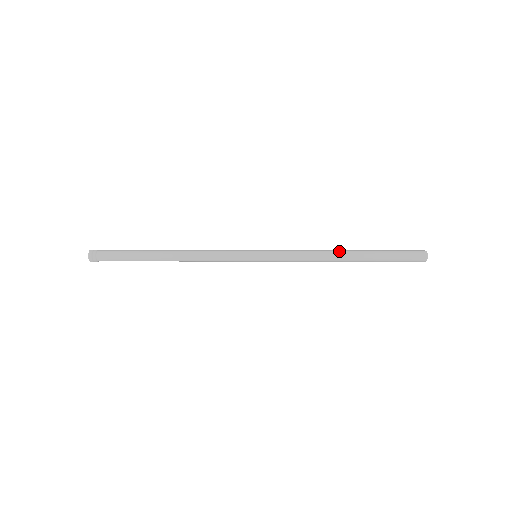
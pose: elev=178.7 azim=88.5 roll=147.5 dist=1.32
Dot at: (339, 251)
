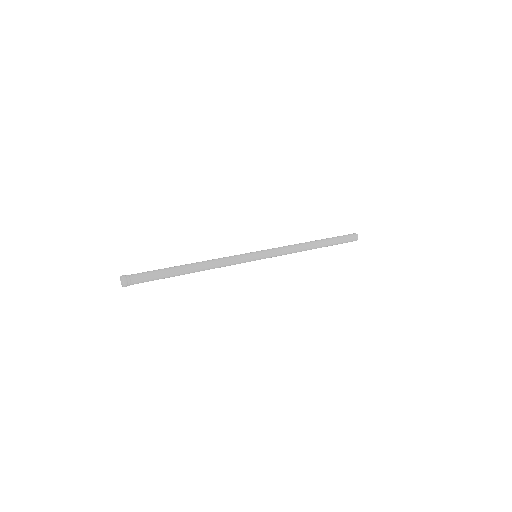
Dot at: (309, 242)
